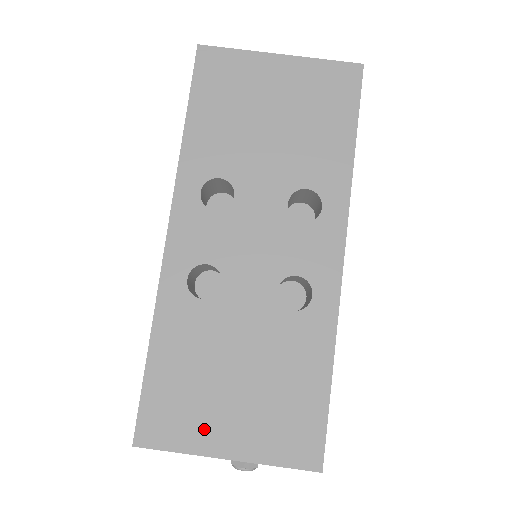
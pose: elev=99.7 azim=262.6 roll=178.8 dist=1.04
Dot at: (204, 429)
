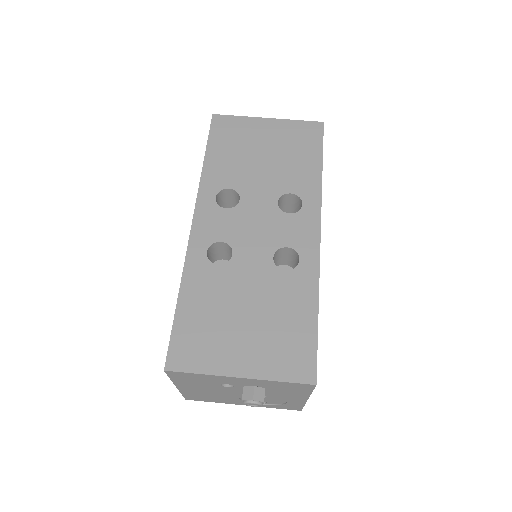
Dot at: (221, 355)
